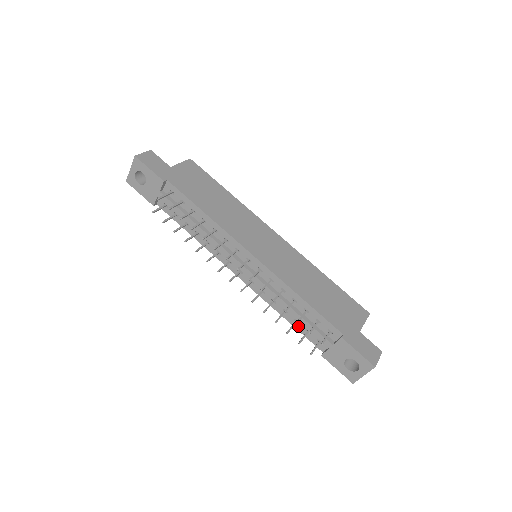
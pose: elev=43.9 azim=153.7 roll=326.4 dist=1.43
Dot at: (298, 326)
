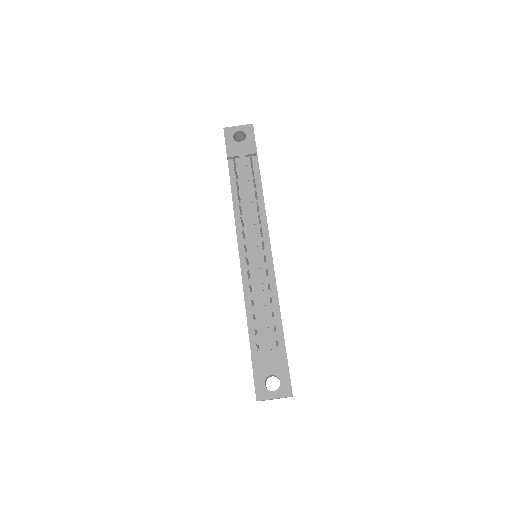
Dot at: (252, 323)
